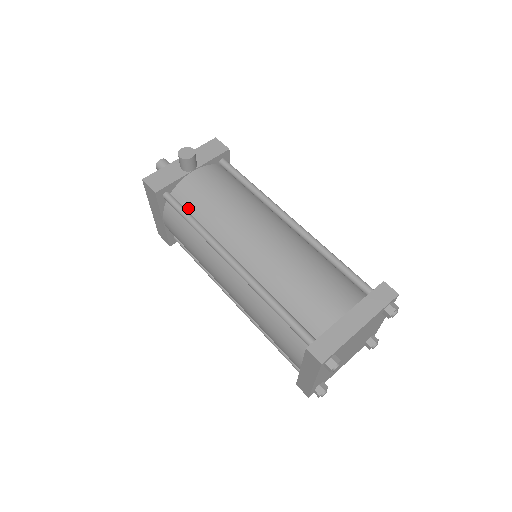
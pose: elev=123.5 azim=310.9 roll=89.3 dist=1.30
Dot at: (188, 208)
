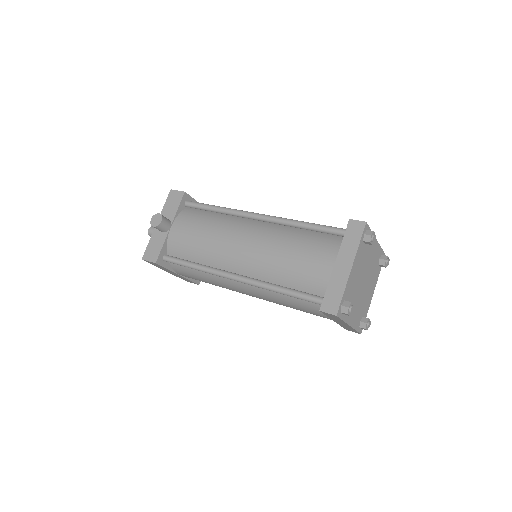
Dot at: (185, 257)
